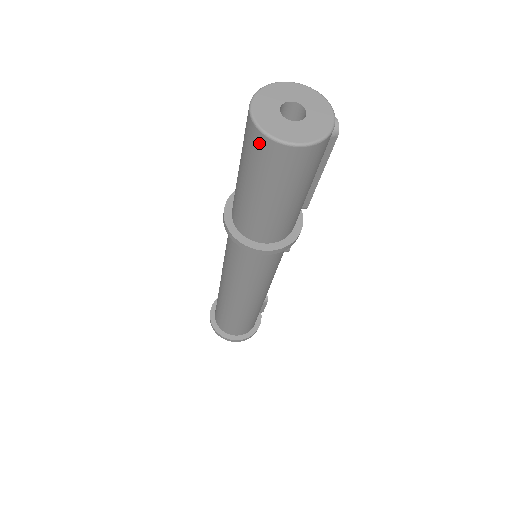
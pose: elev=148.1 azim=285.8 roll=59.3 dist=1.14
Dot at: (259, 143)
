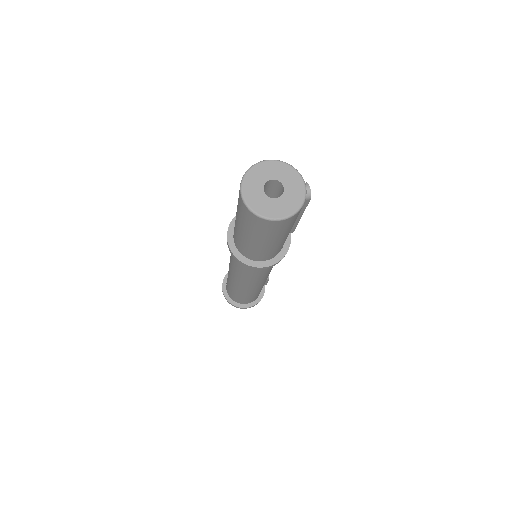
Dot at: (248, 214)
